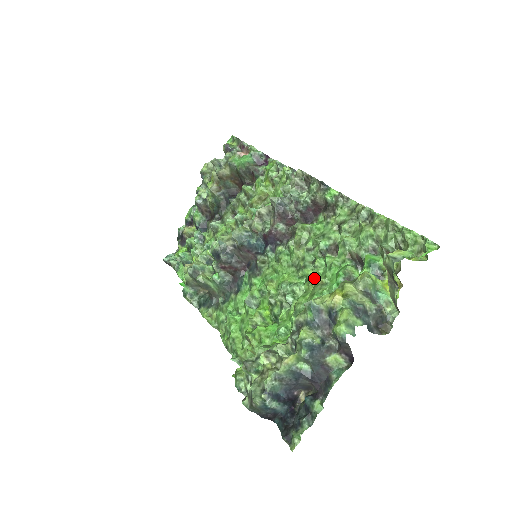
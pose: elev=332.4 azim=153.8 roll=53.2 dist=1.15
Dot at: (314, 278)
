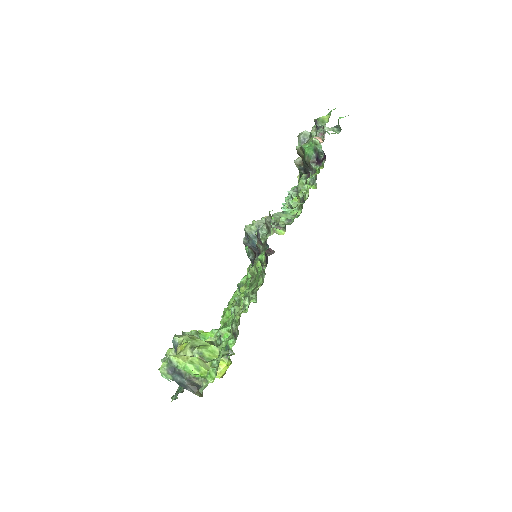
Dot at: occluded
